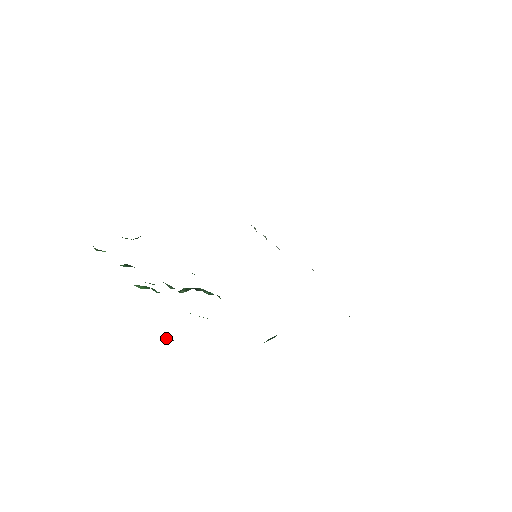
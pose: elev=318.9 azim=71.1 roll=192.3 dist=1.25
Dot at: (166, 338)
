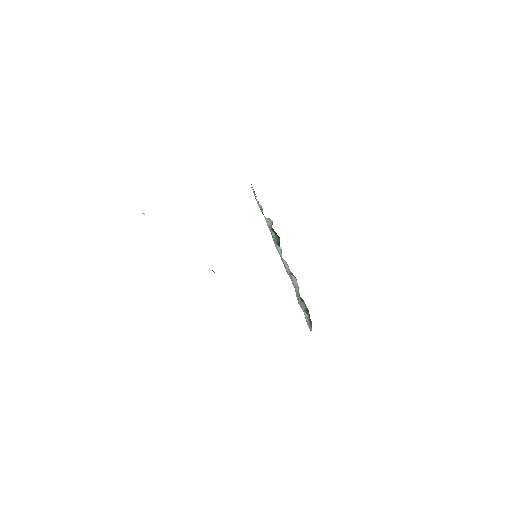
Dot at: occluded
